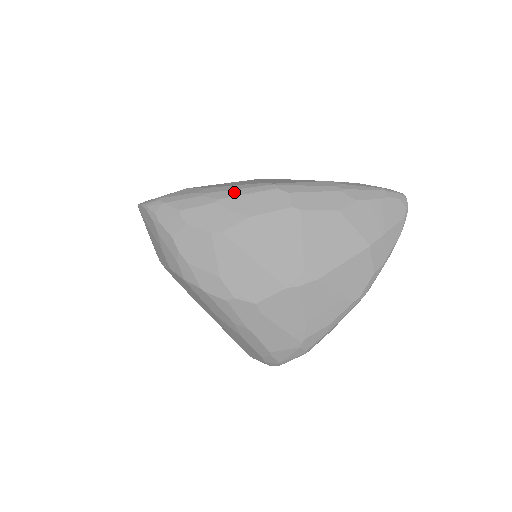
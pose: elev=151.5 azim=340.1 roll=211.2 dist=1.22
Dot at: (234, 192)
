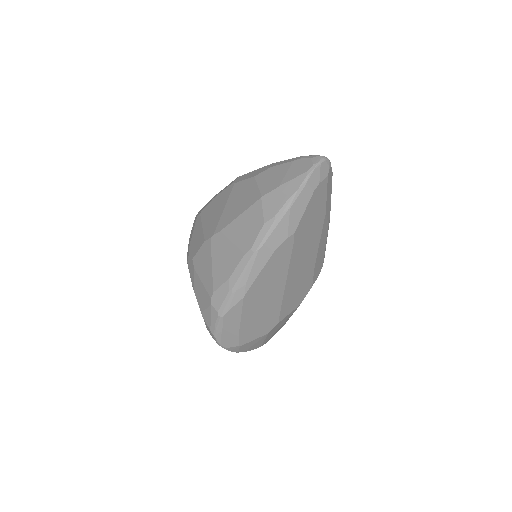
Dot at: occluded
